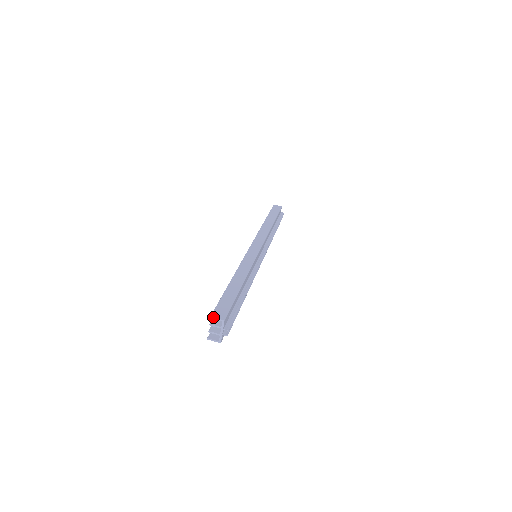
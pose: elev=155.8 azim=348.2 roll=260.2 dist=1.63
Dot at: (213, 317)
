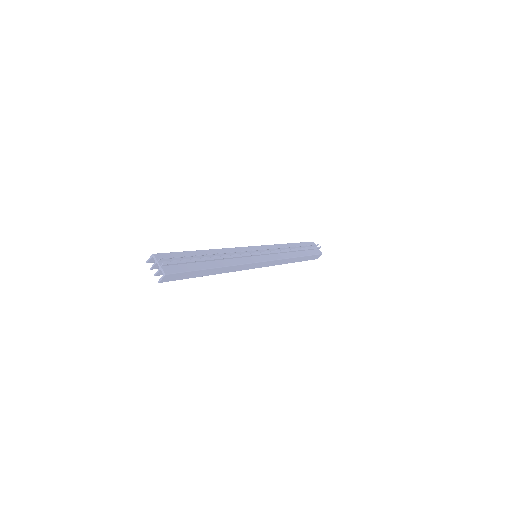
Dot at: (147, 261)
